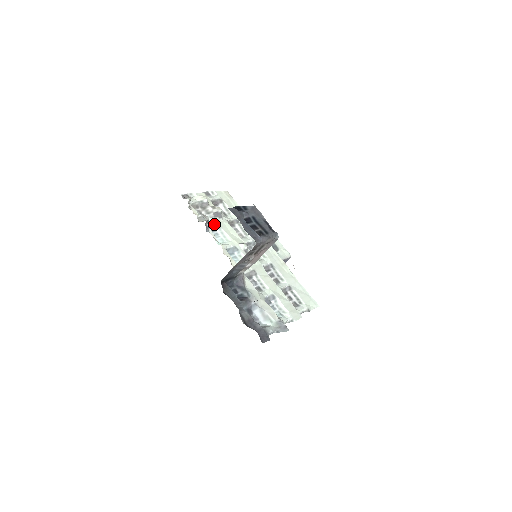
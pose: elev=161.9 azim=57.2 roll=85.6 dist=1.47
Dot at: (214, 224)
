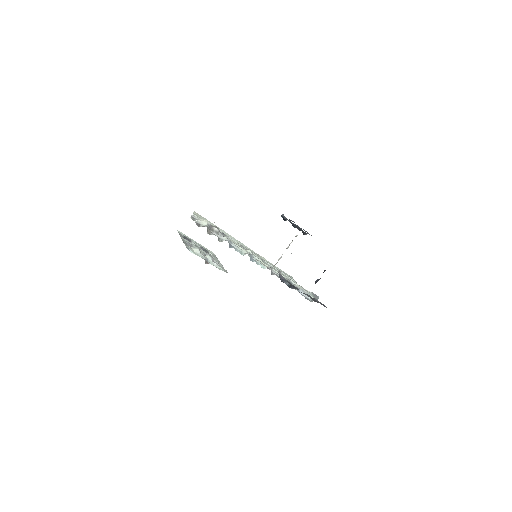
Dot at: (228, 241)
